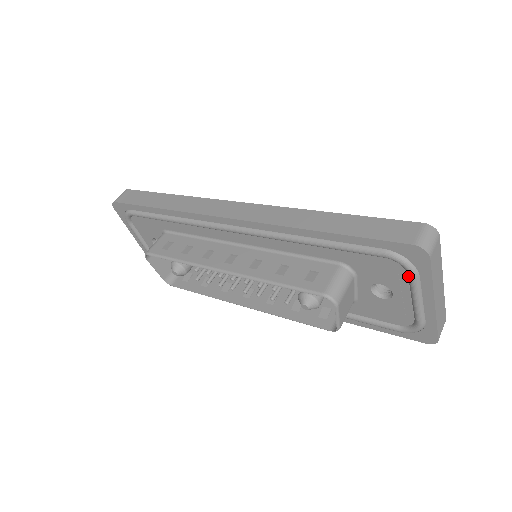
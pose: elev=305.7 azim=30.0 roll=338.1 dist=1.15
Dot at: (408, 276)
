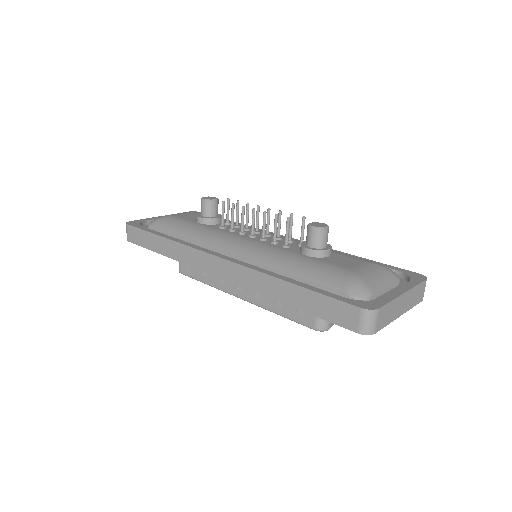
Dot at: occluded
